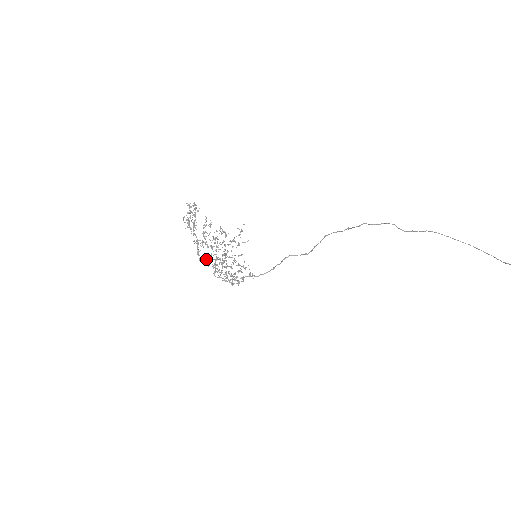
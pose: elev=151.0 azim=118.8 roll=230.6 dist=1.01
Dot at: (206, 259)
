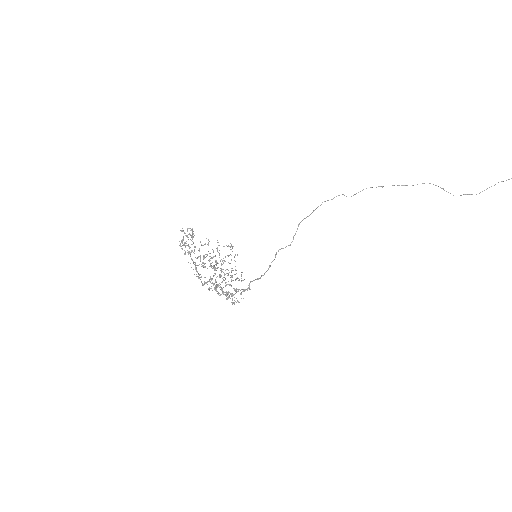
Dot at: (208, 281)
